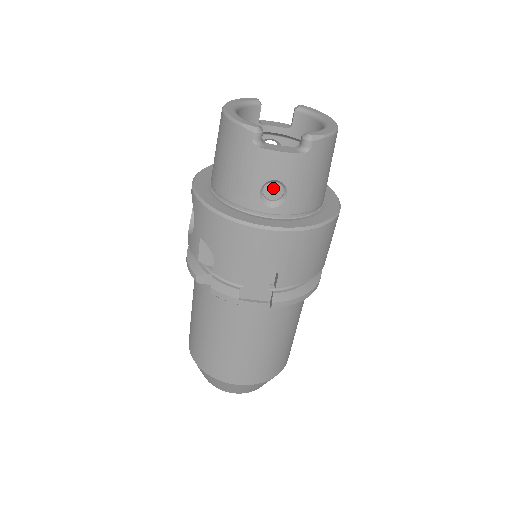
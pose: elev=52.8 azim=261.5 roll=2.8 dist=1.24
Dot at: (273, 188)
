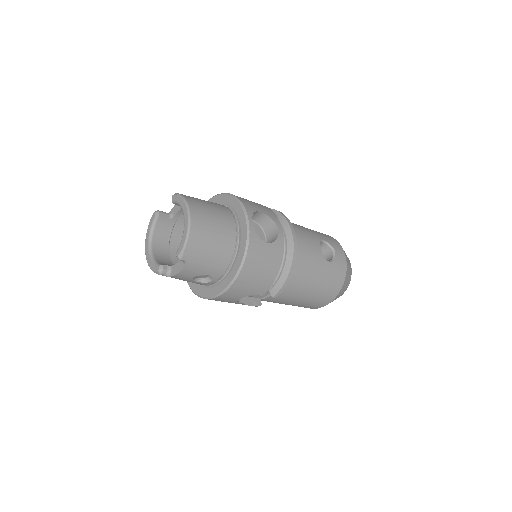
Dot at: occluded
